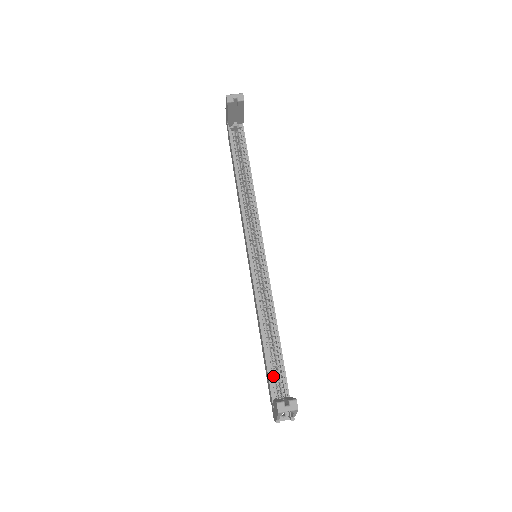
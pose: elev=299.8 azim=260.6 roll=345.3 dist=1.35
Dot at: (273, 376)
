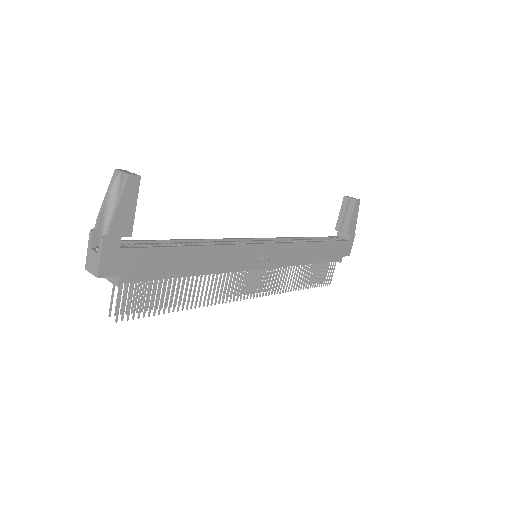
Dot at: (145, 246)
